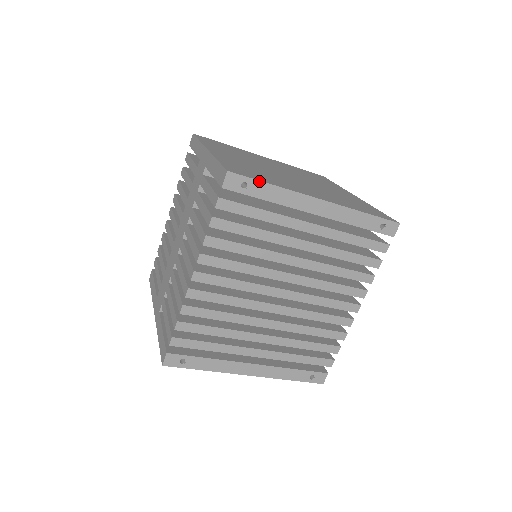
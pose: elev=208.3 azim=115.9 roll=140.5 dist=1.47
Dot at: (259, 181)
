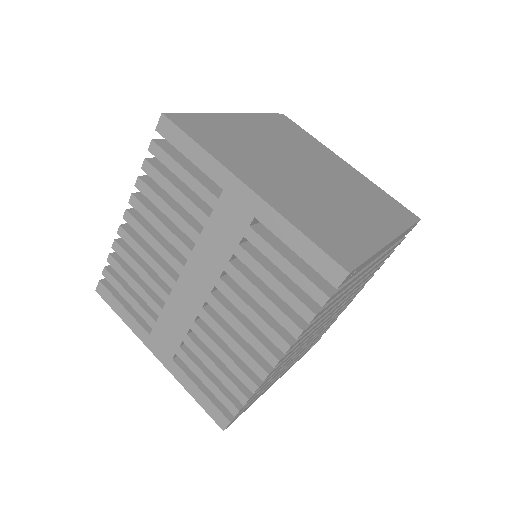
Dot at: (365, 261)
